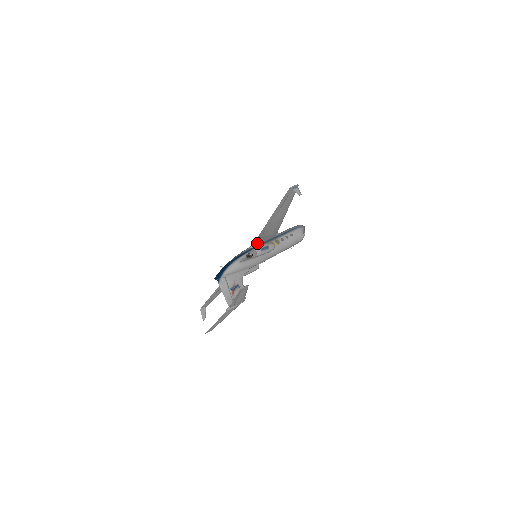
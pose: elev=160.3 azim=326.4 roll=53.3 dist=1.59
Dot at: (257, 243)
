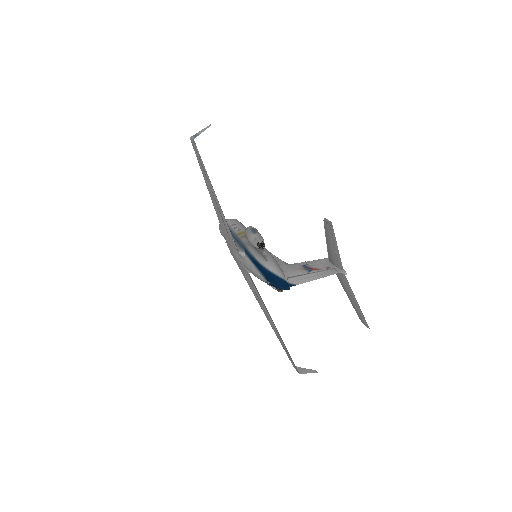
Dot at: (239, 249)
